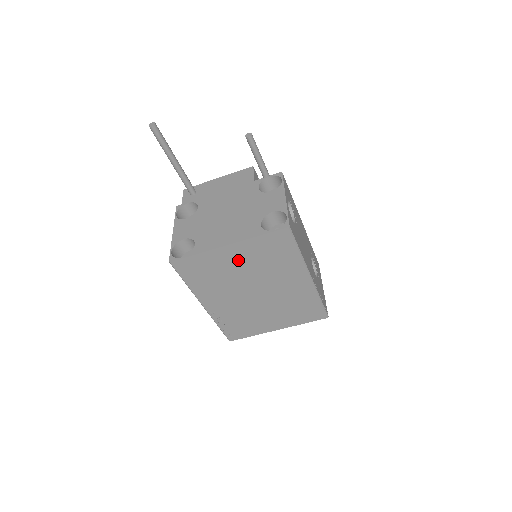
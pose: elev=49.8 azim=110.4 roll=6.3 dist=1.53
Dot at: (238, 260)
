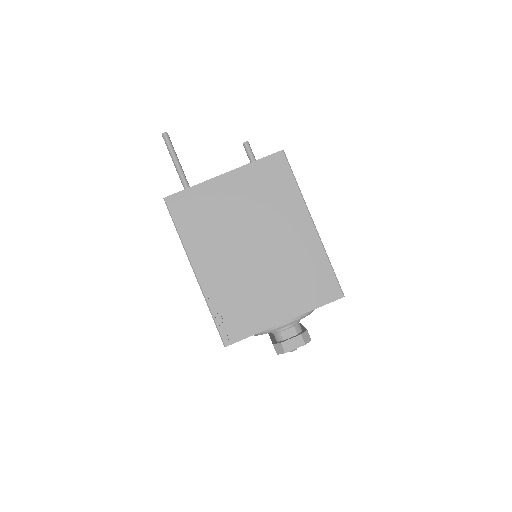
Dot at: (235, 195)
